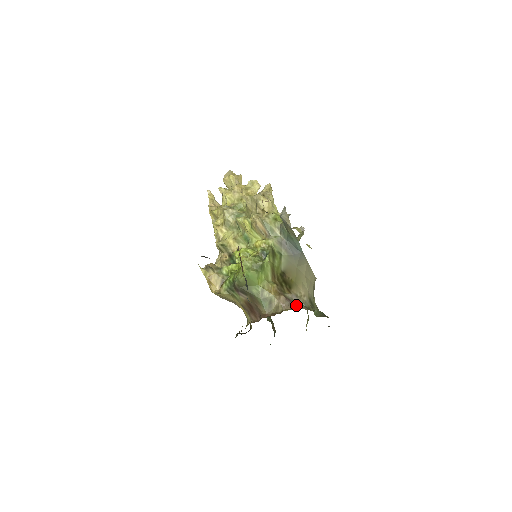
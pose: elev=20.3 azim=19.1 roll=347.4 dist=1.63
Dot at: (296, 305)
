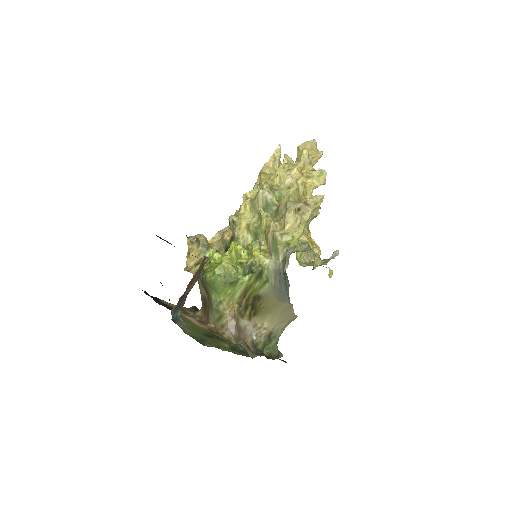
Dot at: (241, 337)
